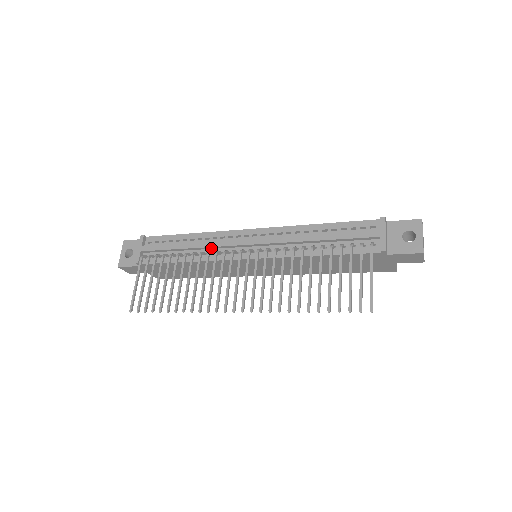
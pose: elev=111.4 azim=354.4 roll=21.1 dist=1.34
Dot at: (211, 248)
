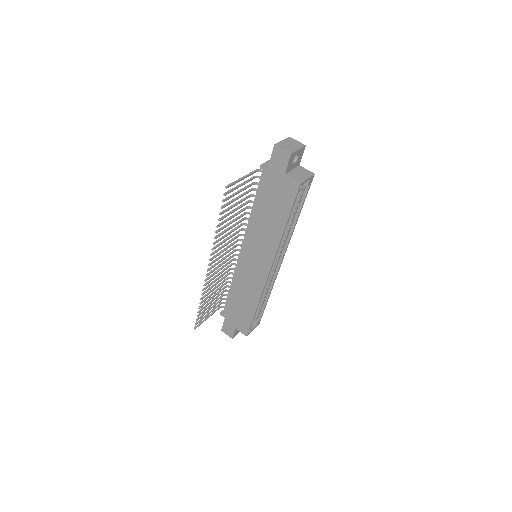
Dot at: occluded
